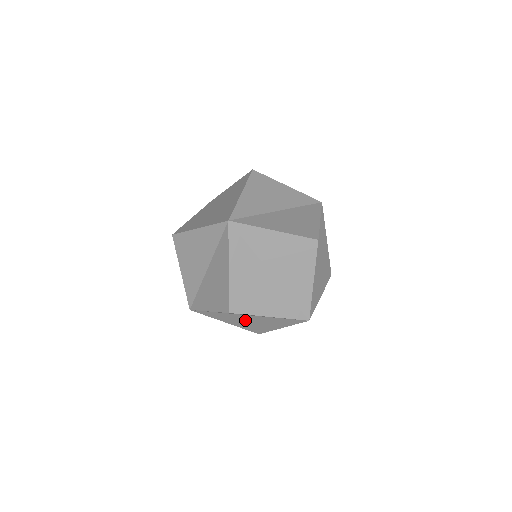
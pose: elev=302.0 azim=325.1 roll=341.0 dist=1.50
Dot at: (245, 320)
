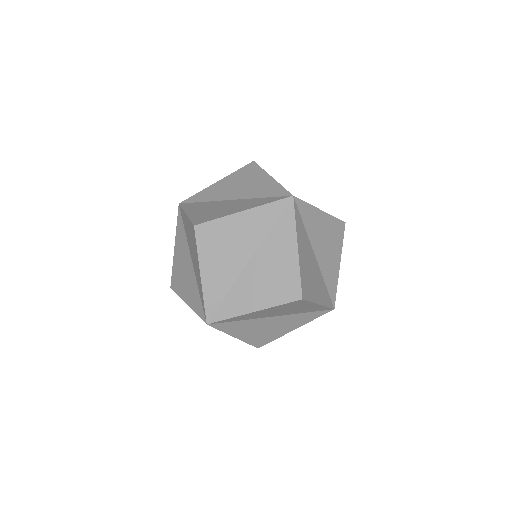
Dot at: occluded
